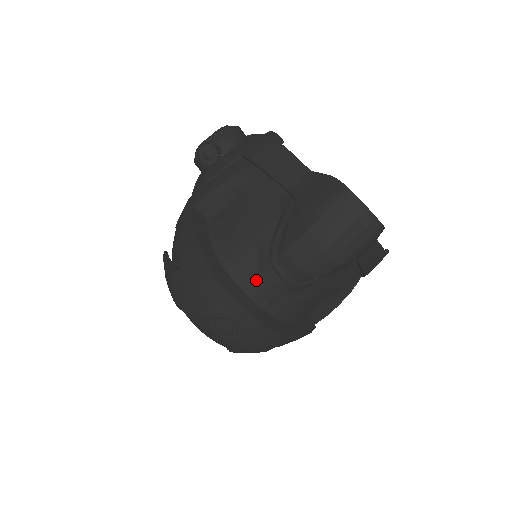
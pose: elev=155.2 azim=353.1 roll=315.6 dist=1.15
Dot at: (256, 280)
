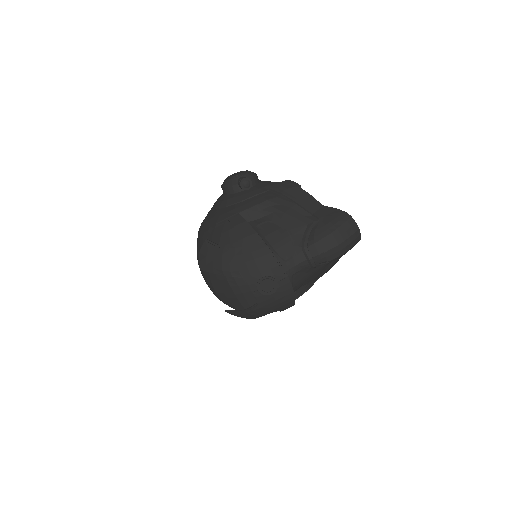
Dot at: (290, 259)
